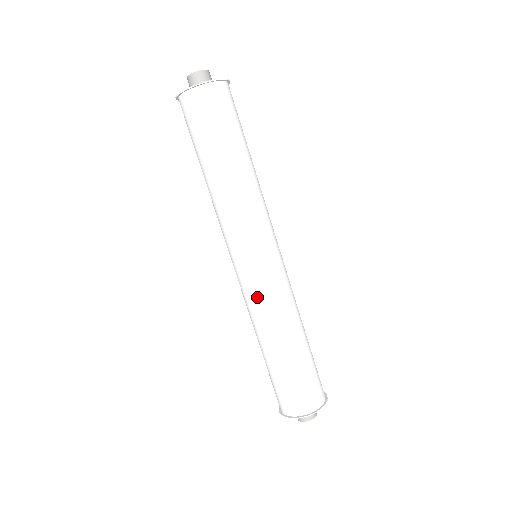
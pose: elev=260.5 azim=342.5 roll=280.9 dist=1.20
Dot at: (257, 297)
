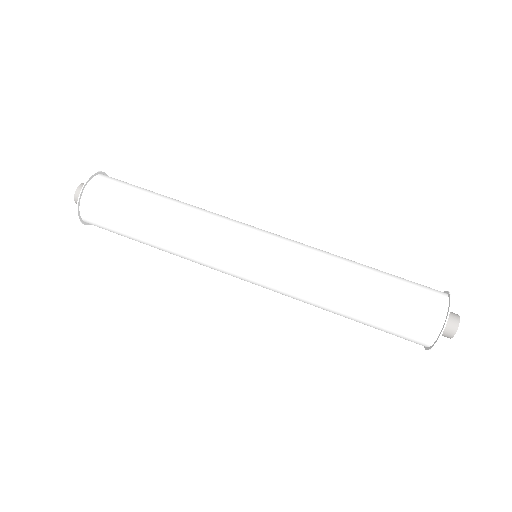
Dot at: (294, 260)
